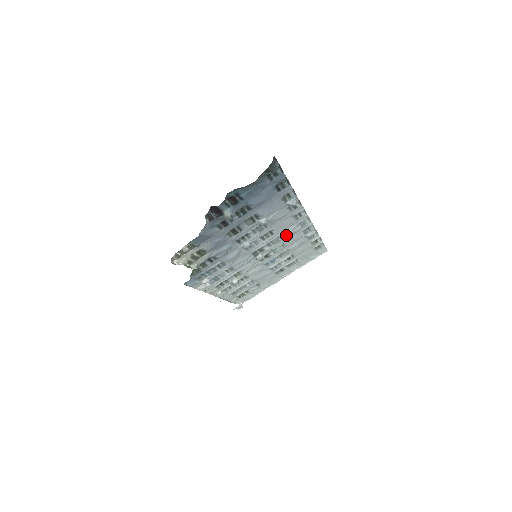
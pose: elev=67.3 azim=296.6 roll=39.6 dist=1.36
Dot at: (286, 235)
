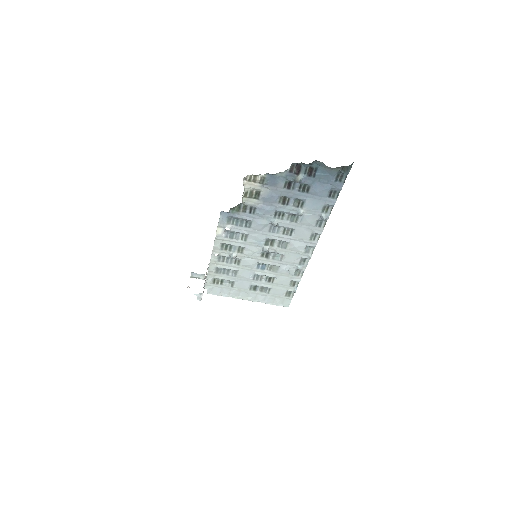
Dot at: (293, 248)
